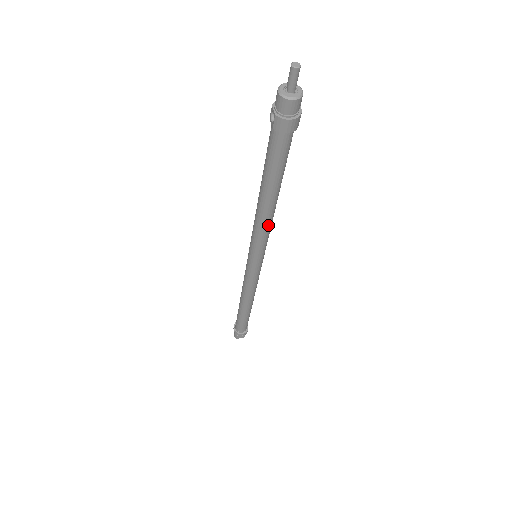
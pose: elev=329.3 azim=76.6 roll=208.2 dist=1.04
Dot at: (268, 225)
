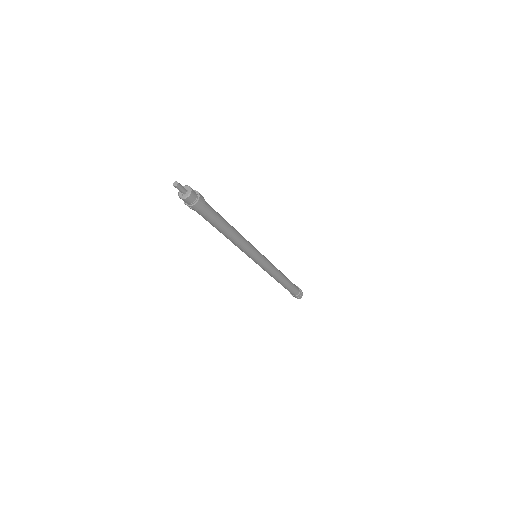
Dot at: (243, 240)
